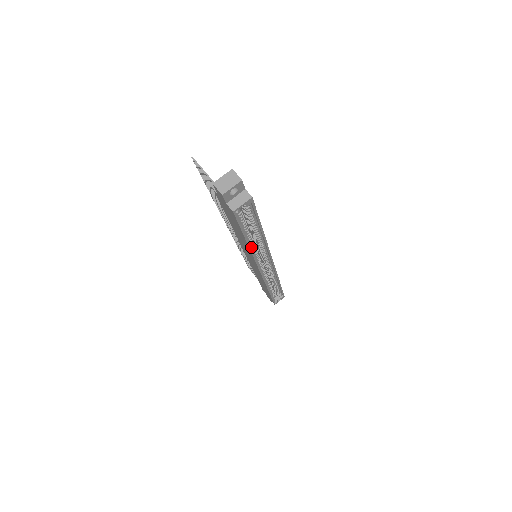
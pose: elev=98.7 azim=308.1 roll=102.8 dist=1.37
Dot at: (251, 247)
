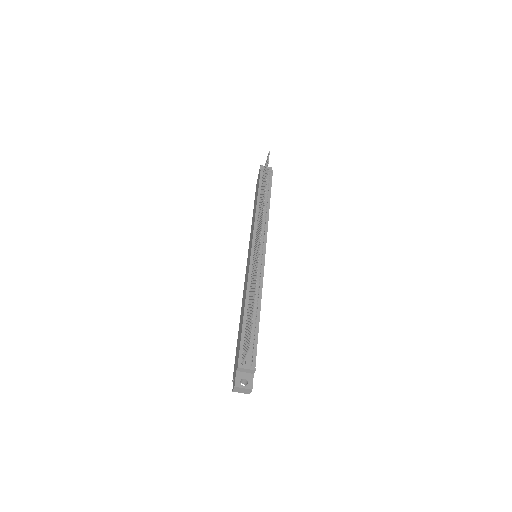
Dot at: occluded
